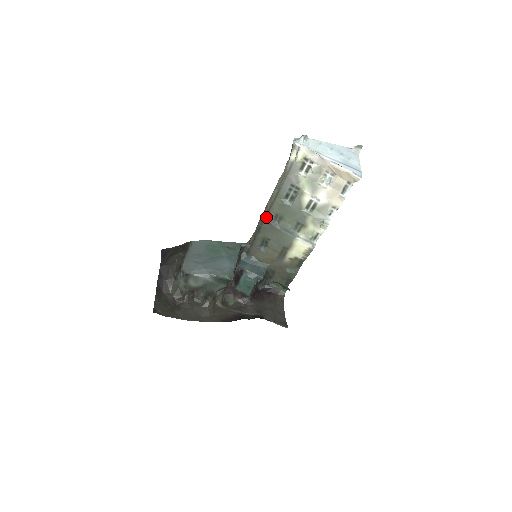
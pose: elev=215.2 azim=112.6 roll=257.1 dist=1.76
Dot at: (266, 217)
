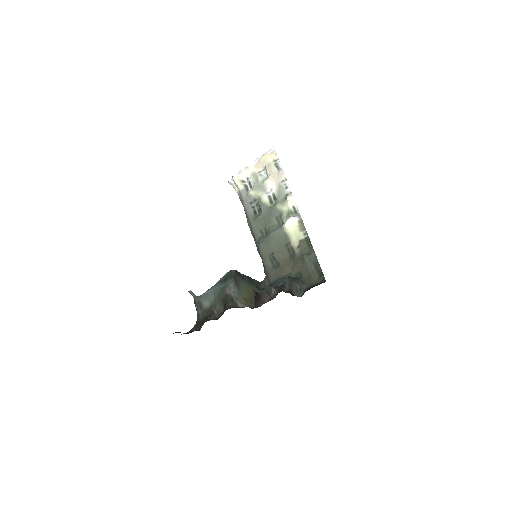
Dot at: (256, 240)
